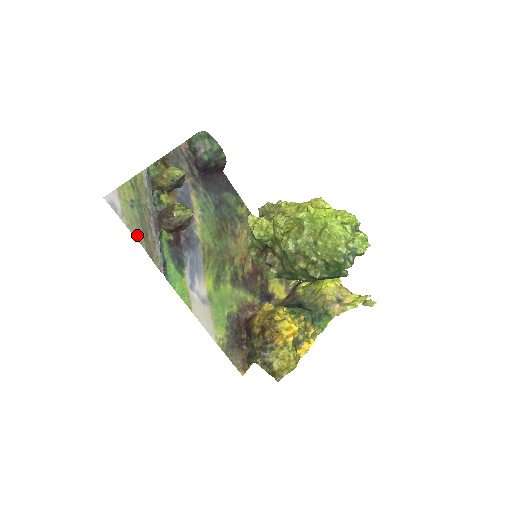
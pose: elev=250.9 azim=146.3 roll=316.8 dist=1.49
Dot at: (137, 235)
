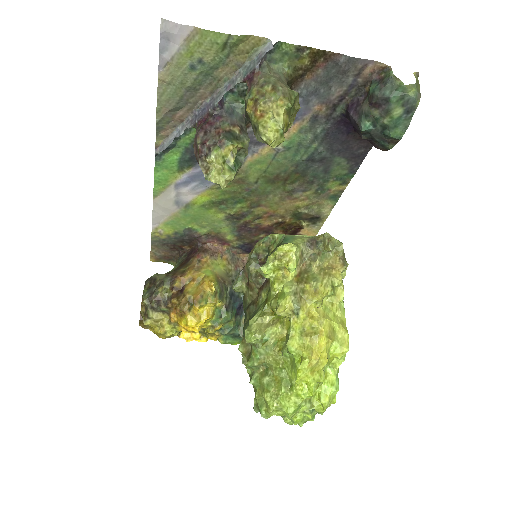
Dot at: (163, 100)
